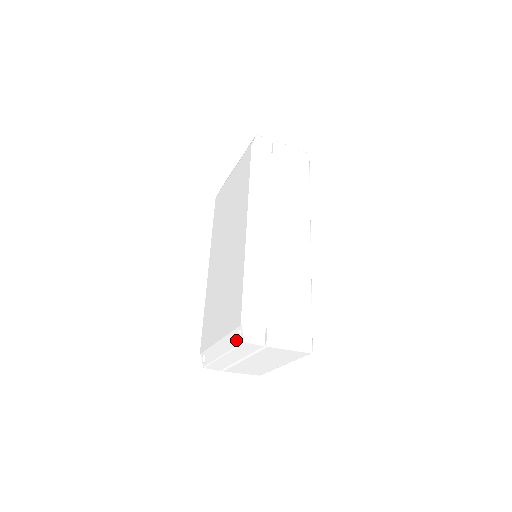
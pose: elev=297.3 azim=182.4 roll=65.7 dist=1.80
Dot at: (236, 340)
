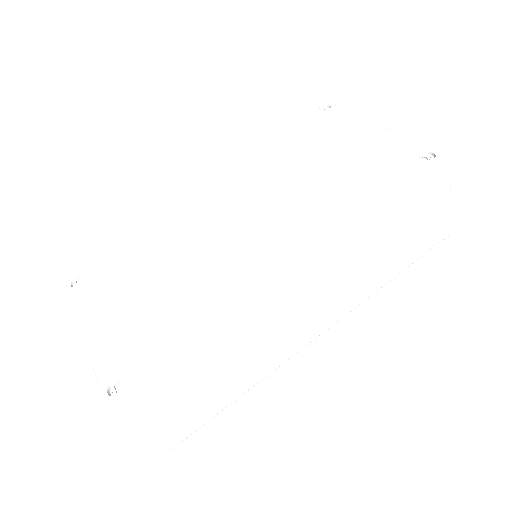
Dot at: (105, 378)
